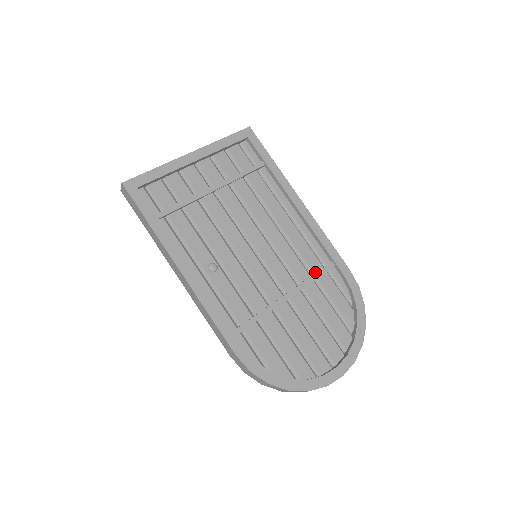
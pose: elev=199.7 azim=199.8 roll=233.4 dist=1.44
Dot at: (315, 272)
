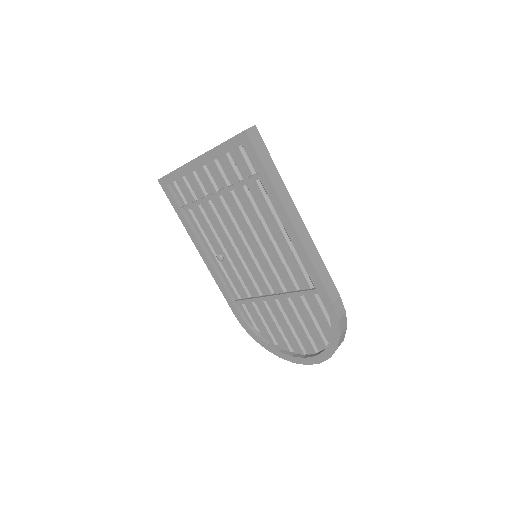
Dot at: (302, 289)
